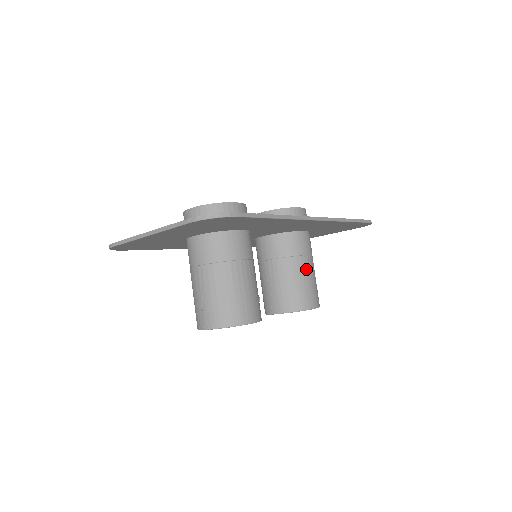
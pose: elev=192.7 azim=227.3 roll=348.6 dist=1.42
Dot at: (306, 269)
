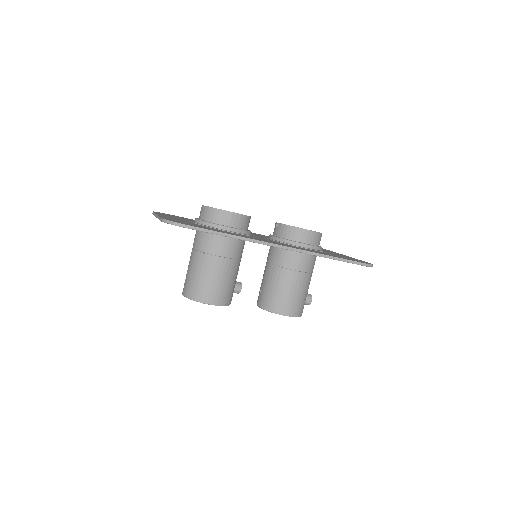
Dot at: (292, 282)
